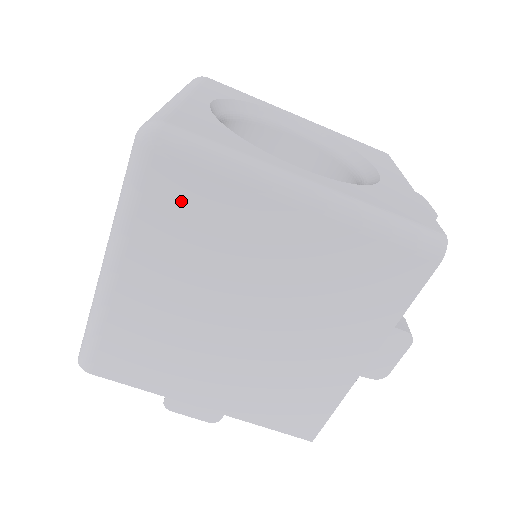
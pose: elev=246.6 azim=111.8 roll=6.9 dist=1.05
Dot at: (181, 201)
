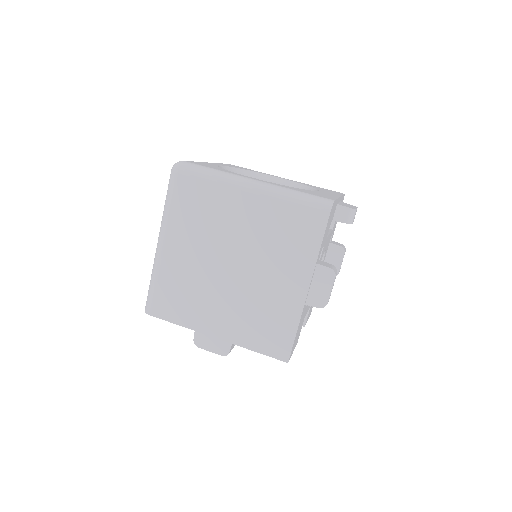
Dot at: (192, 196)
